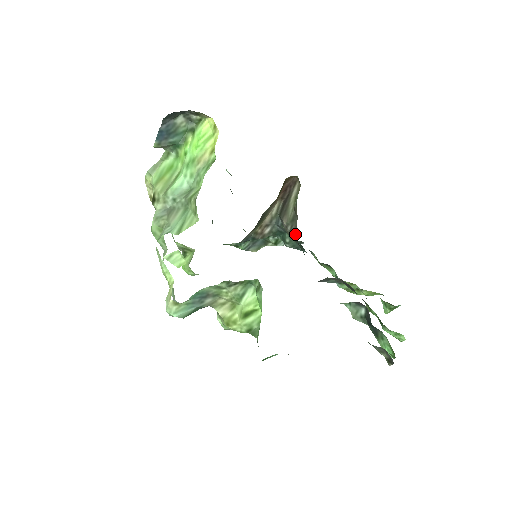
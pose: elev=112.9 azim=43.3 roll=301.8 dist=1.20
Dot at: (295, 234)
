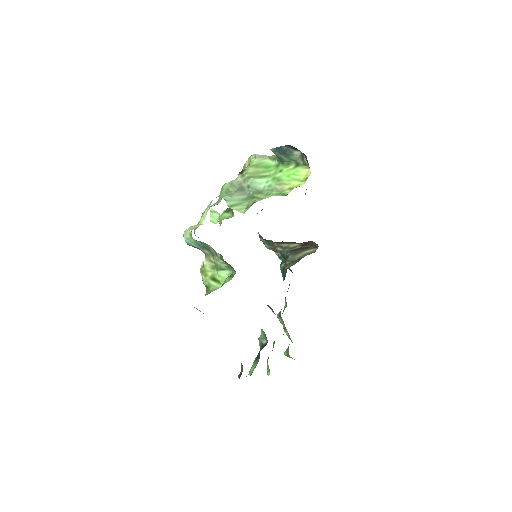
Dot at: (286, 269)
